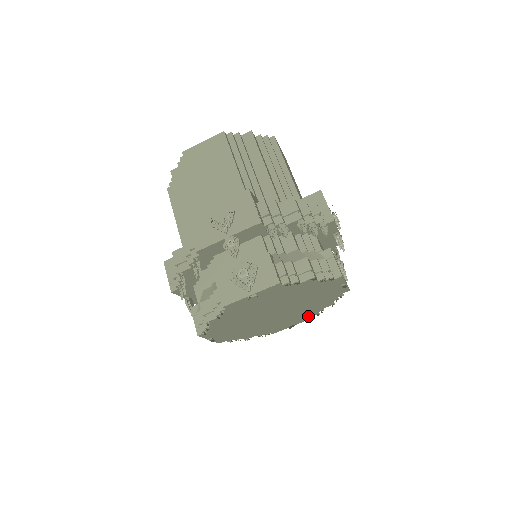
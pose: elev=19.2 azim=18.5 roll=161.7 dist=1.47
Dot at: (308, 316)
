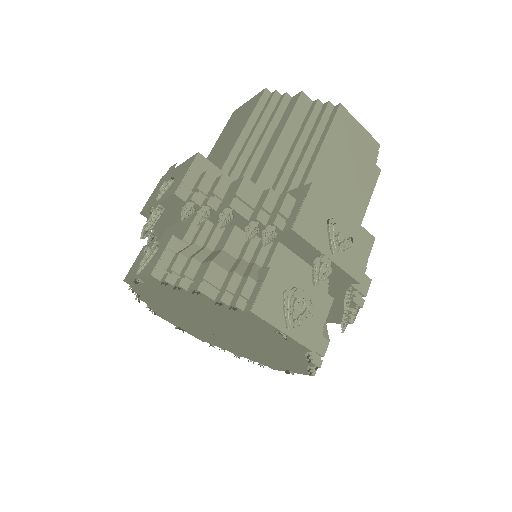
Dot at: (206, 339)
